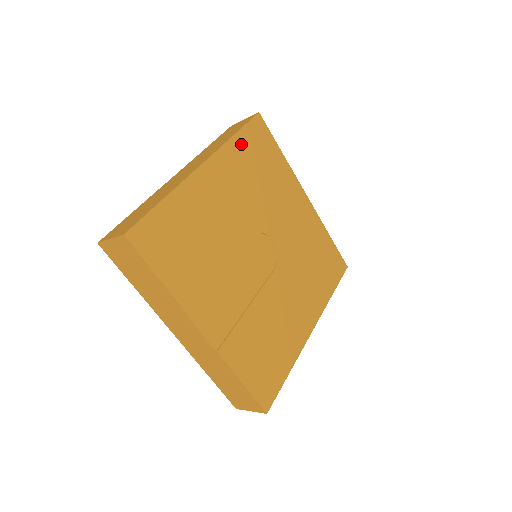
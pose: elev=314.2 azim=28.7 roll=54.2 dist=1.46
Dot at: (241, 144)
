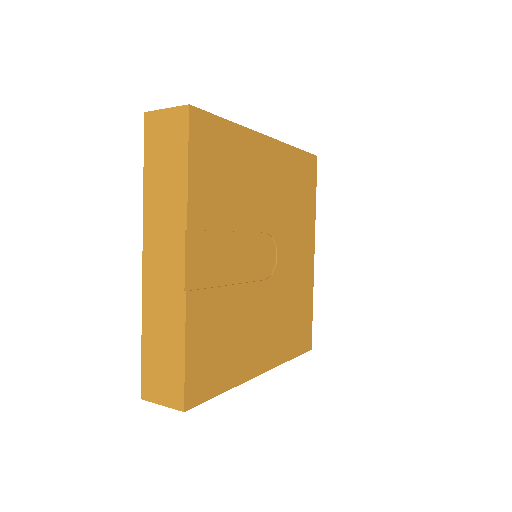
Dot at: (296, 159)
